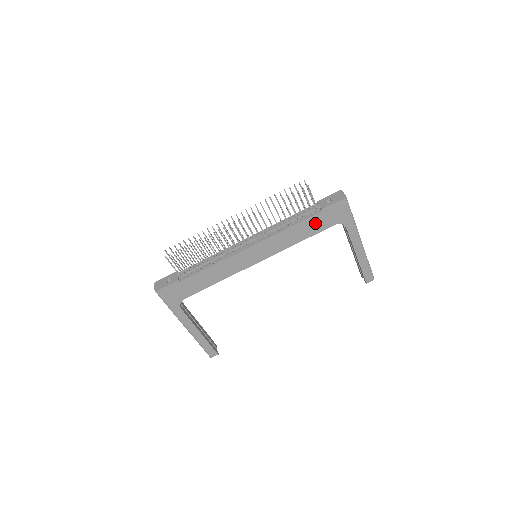
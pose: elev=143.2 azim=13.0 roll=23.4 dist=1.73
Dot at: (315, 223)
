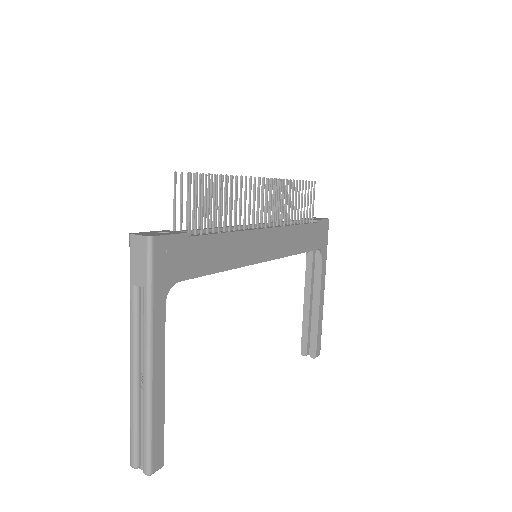
Dot at: (310, 235)
